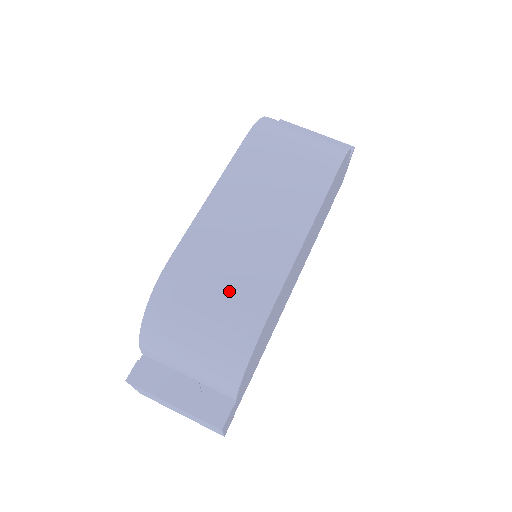
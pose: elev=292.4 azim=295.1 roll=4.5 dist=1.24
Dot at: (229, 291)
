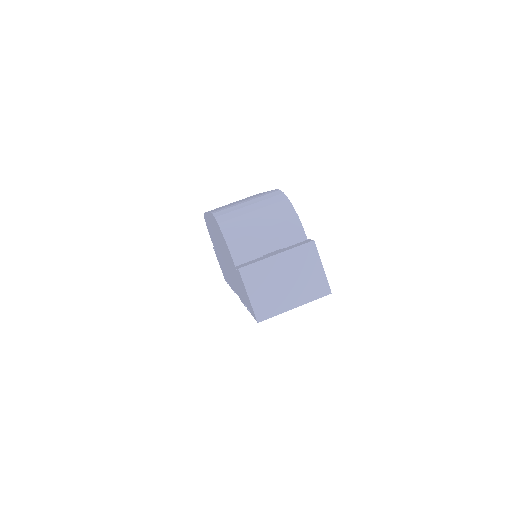
Dot at: (252, 198)
